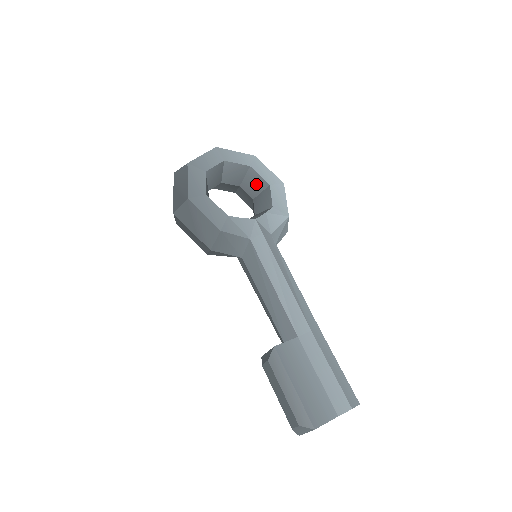
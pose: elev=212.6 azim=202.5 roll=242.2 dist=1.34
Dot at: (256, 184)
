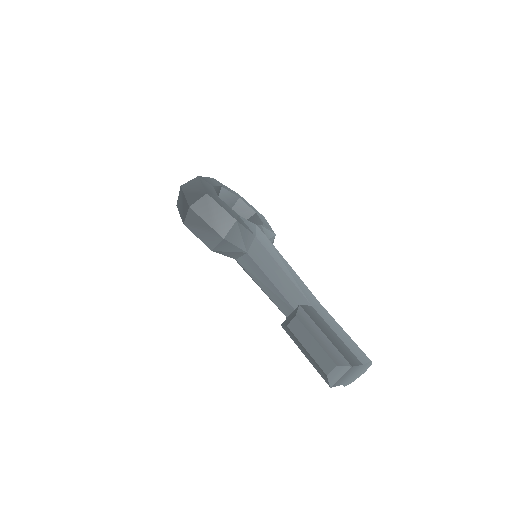
Dot at: (244, 212)
